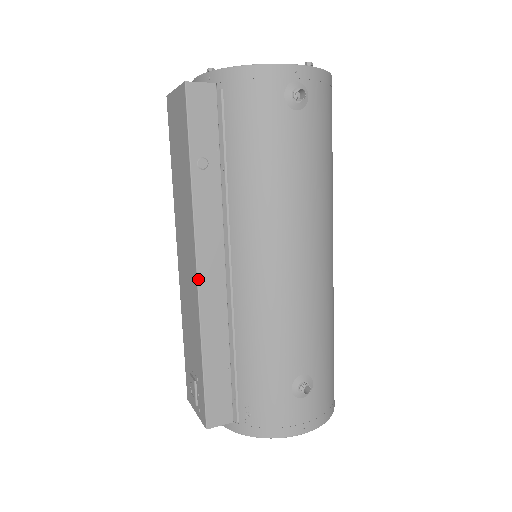
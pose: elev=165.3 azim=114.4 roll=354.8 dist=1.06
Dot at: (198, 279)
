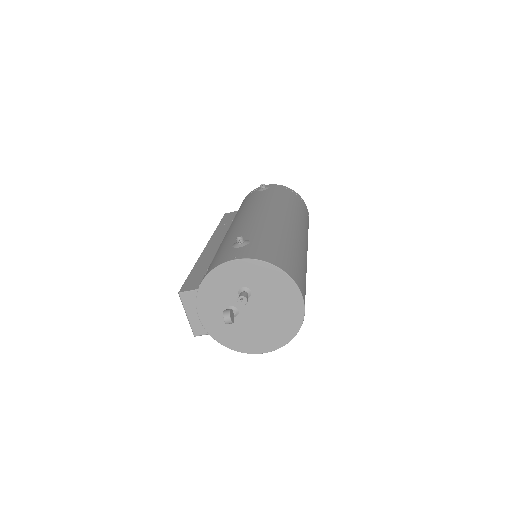
Dot at: (205, 248)
